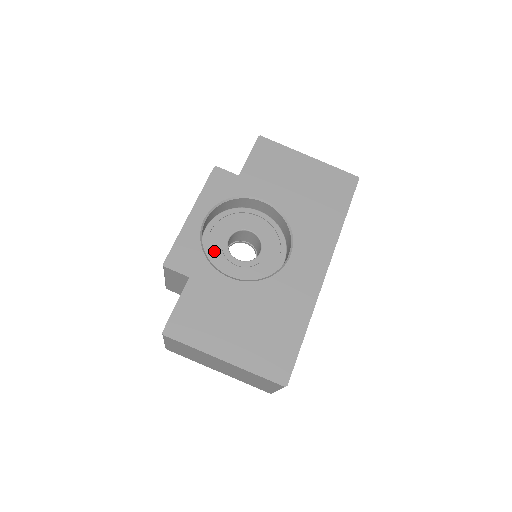
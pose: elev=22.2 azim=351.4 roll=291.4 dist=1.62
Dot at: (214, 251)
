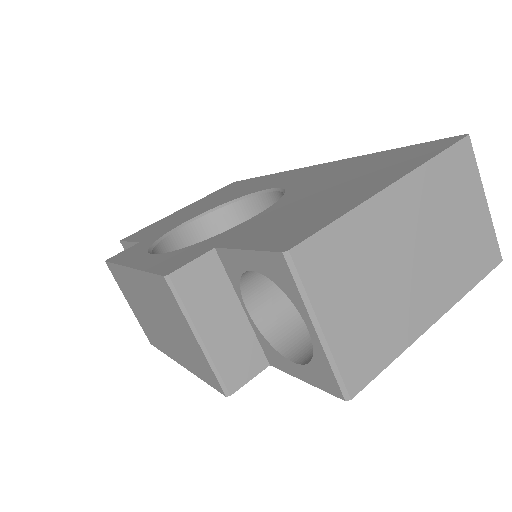
Dot at: occluded
